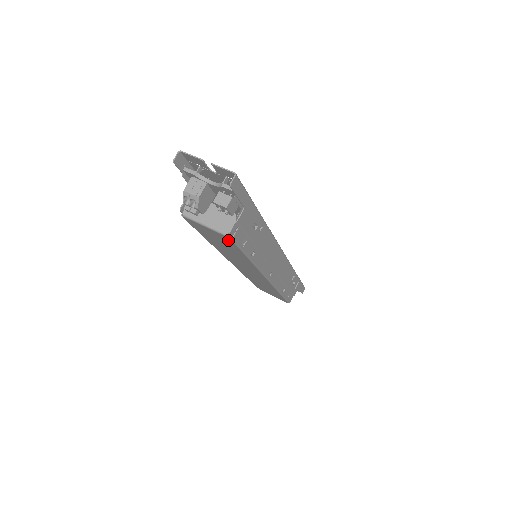
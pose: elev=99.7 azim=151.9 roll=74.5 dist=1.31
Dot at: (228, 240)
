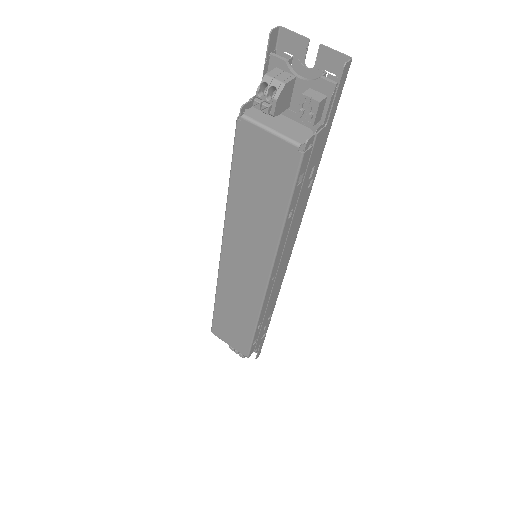
Dot at: (291, 161)
